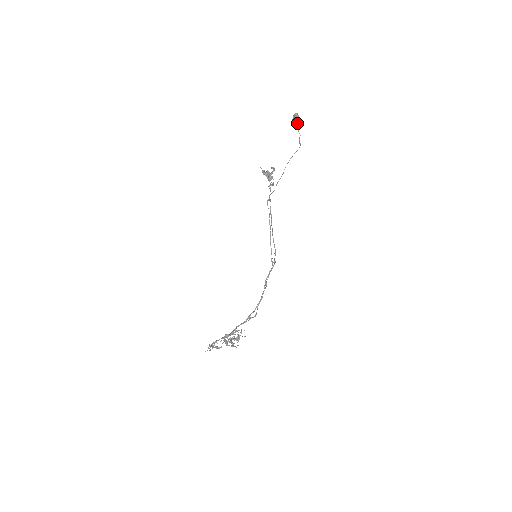
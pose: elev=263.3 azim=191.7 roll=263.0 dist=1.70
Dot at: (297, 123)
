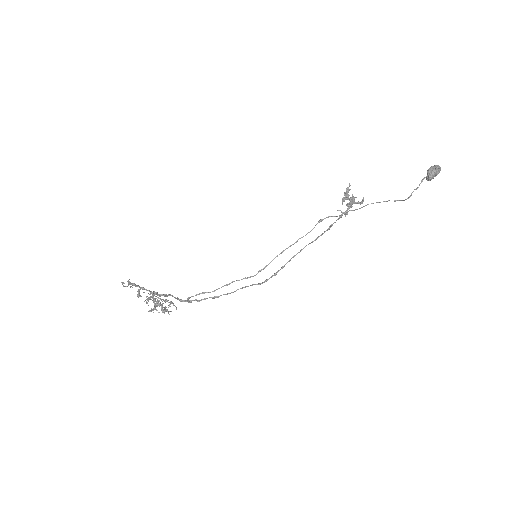
Dot at: (429, 175)
